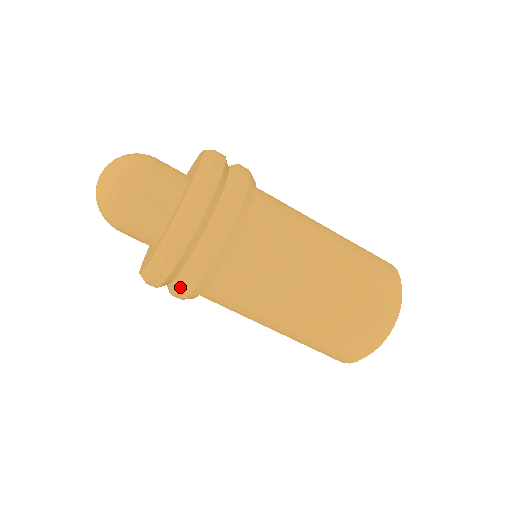
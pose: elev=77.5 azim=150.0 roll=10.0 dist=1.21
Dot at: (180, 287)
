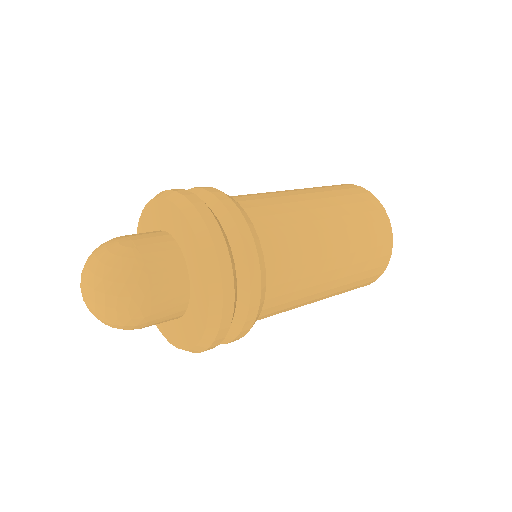
Dot at: (229, 342)
